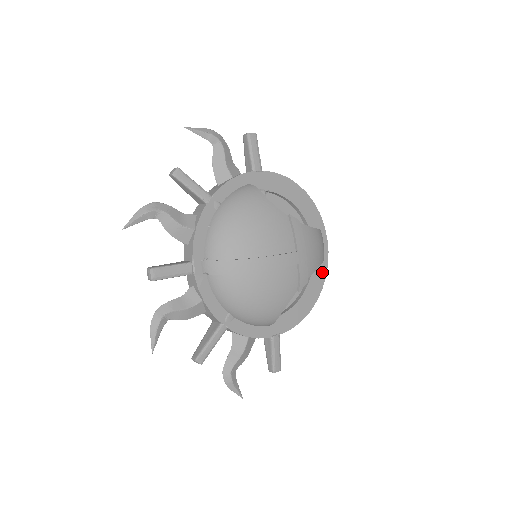
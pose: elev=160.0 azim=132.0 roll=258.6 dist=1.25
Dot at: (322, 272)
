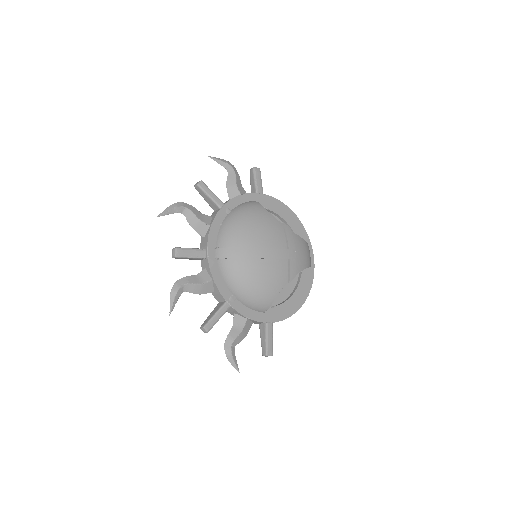
Dot at: (309, 280)
